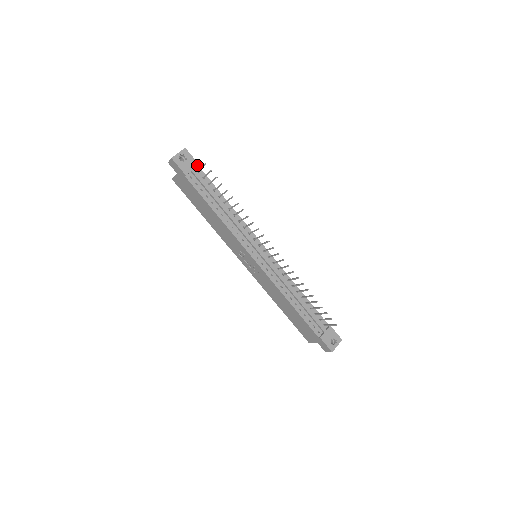
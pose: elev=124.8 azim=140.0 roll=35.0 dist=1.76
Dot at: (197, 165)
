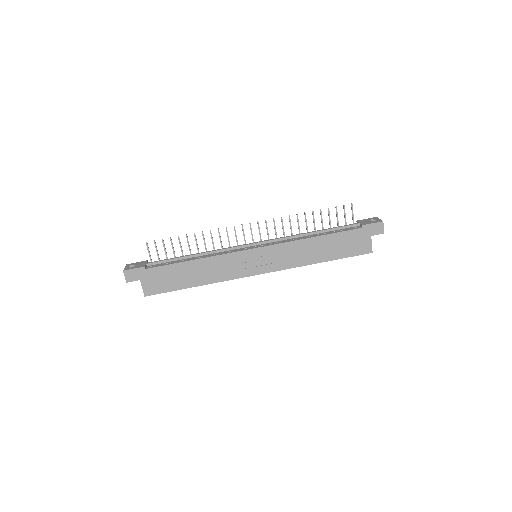
Dot at: (146, 261)
